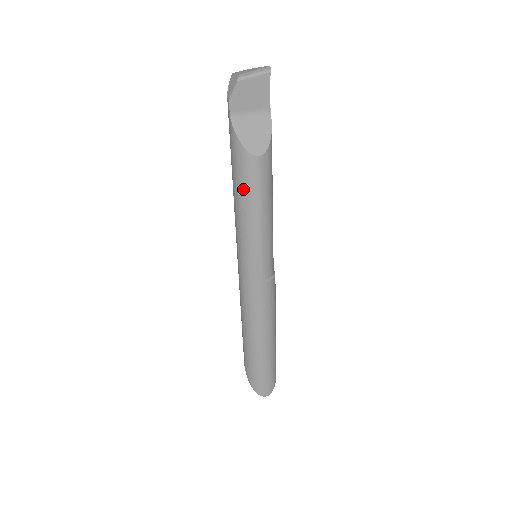
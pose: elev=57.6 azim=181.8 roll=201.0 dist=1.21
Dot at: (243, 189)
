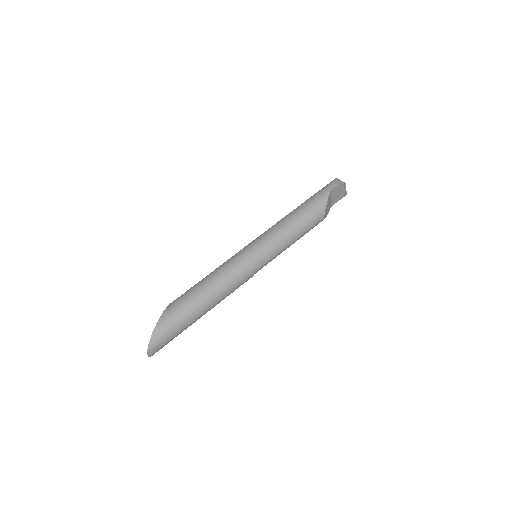
Dot at: (305, 221)
